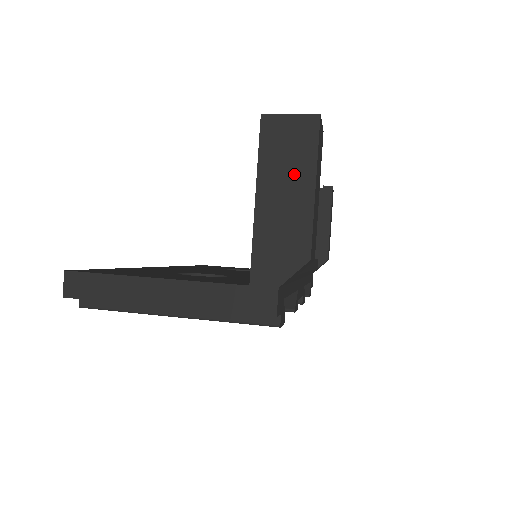
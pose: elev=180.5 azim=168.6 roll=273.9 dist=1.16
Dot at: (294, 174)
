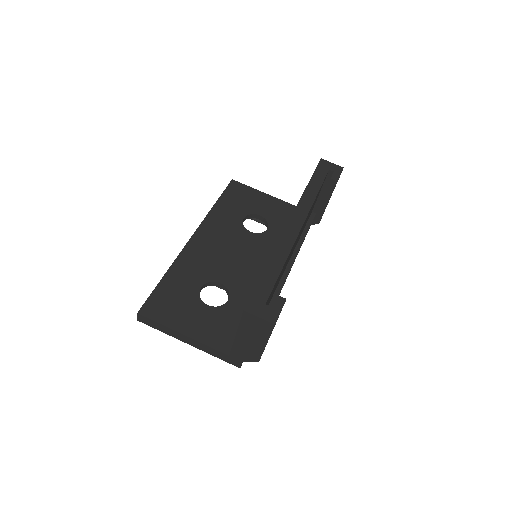
Dot at: (257, 336)
